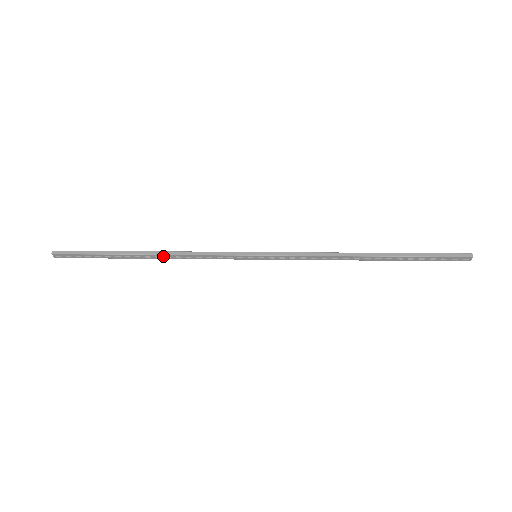
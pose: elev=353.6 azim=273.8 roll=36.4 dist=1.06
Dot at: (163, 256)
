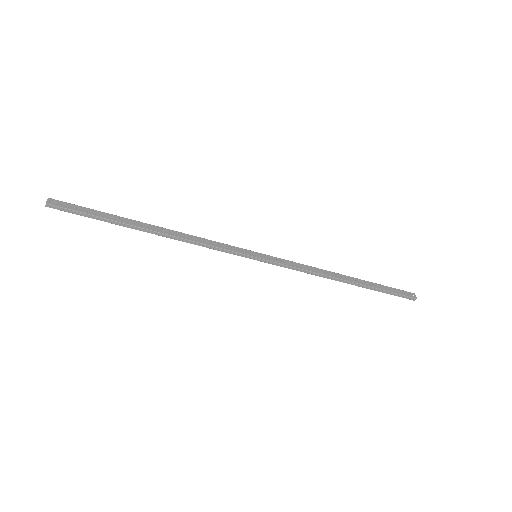
Dot at: (170, 232)
